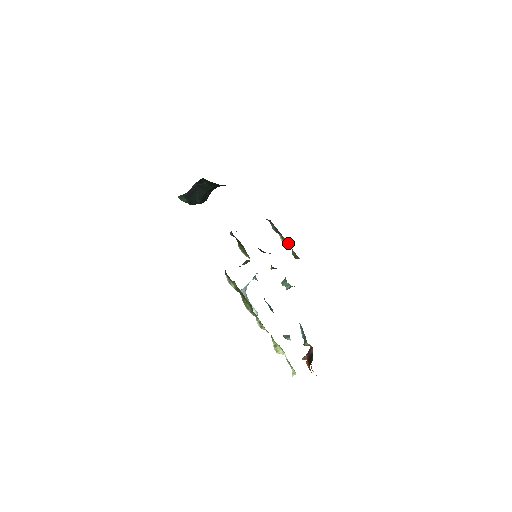
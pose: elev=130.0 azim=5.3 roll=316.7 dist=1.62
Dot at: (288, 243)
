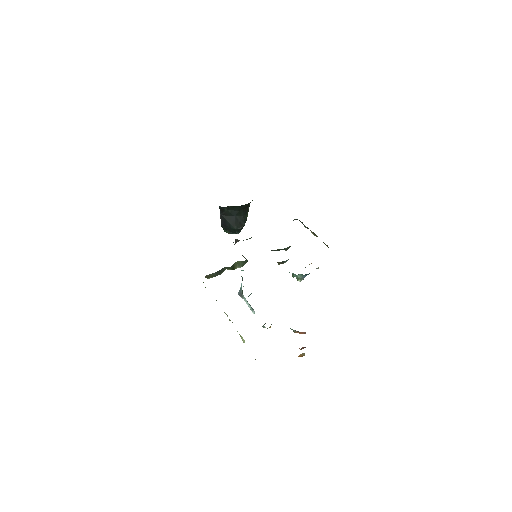
Dot at: (315, 234)
